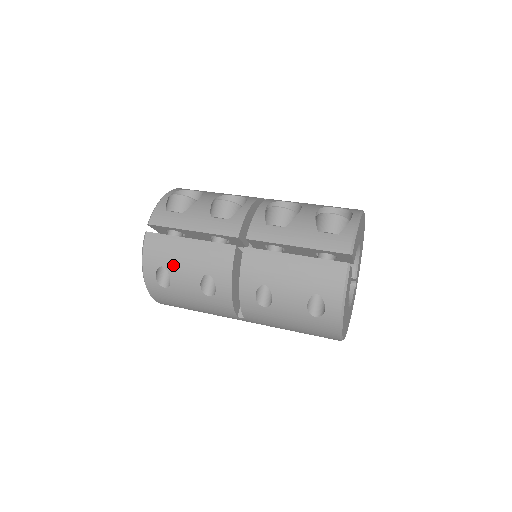
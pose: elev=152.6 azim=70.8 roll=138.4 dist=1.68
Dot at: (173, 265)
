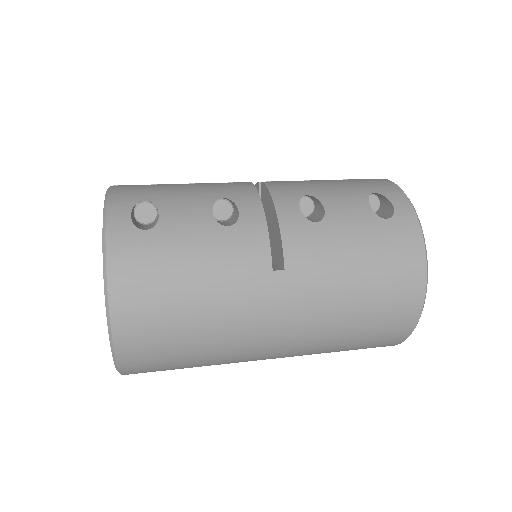
Dot at: (164, 197)
